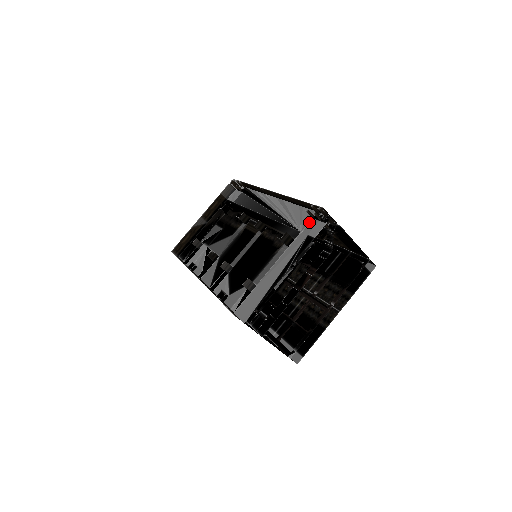
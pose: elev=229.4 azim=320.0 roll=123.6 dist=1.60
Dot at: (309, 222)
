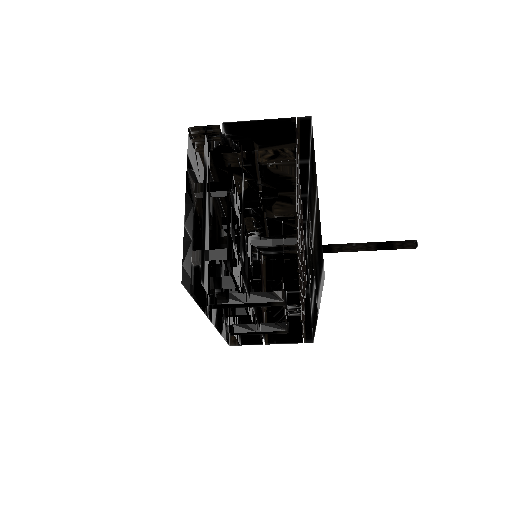
Dot at: (210, 157)
